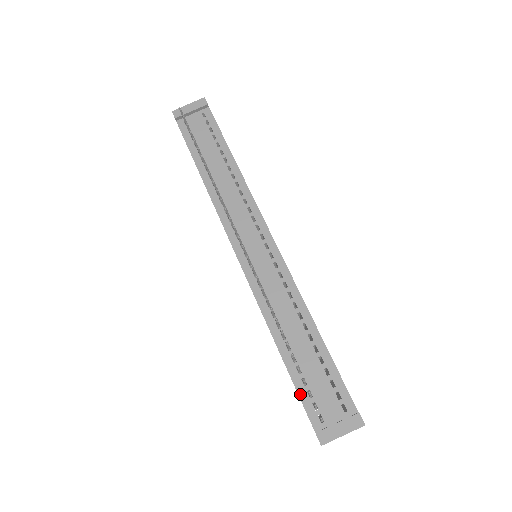
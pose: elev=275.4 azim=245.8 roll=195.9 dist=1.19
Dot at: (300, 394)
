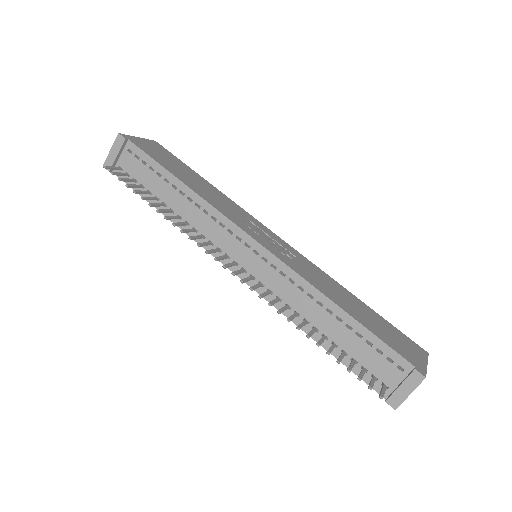
Dot at: (356, 373)
